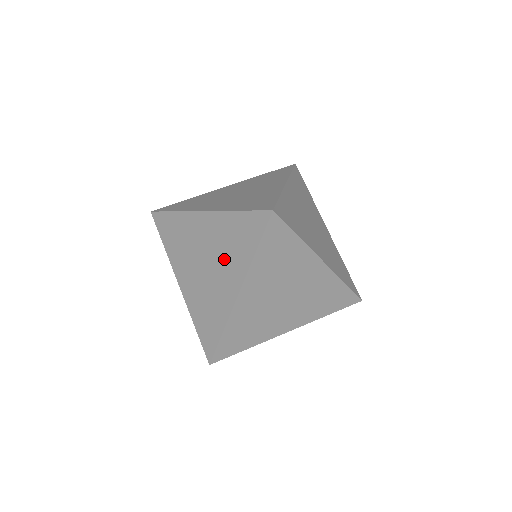
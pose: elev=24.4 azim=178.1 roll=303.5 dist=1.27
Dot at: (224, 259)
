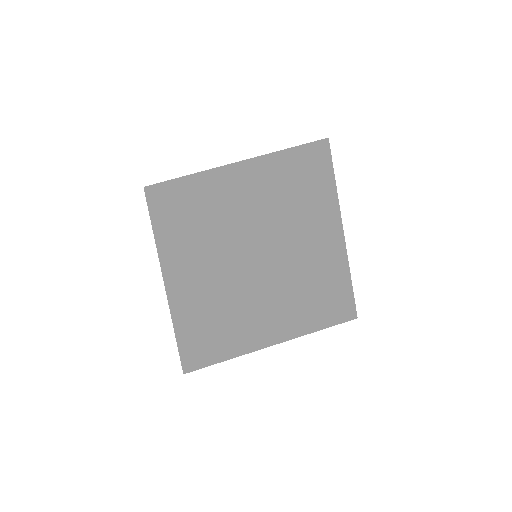
Dot at: (257, 313)
